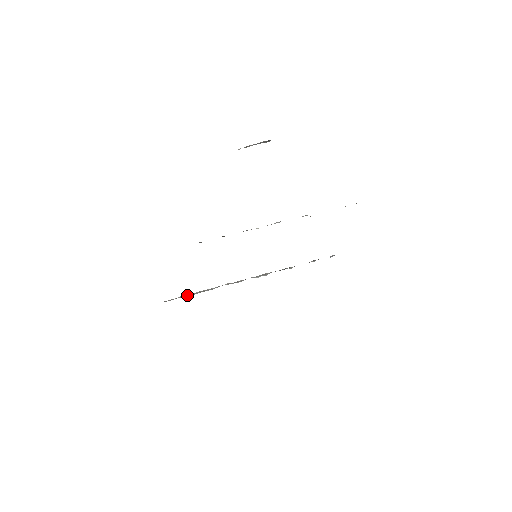
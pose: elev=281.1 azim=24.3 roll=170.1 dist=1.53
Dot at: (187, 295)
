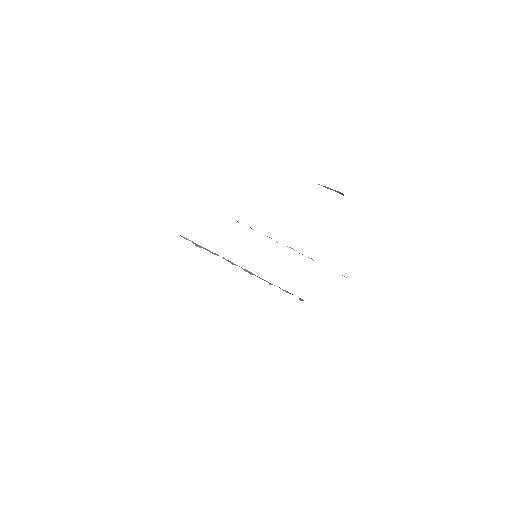
Dot at: (196, 244)
